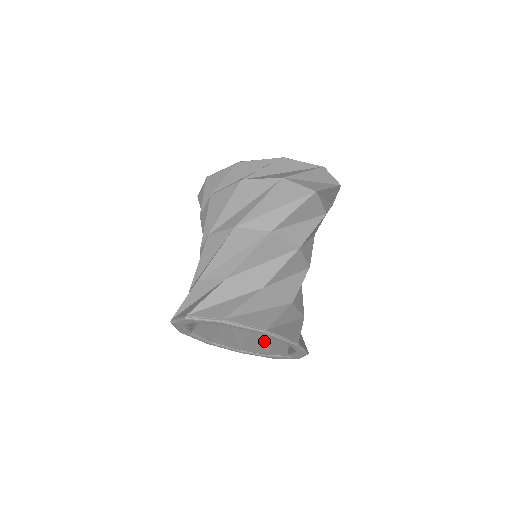
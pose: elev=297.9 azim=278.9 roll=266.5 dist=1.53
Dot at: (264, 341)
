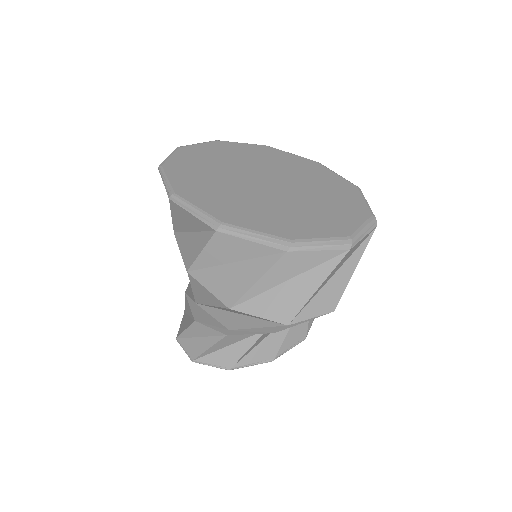
Dot at: occluded
